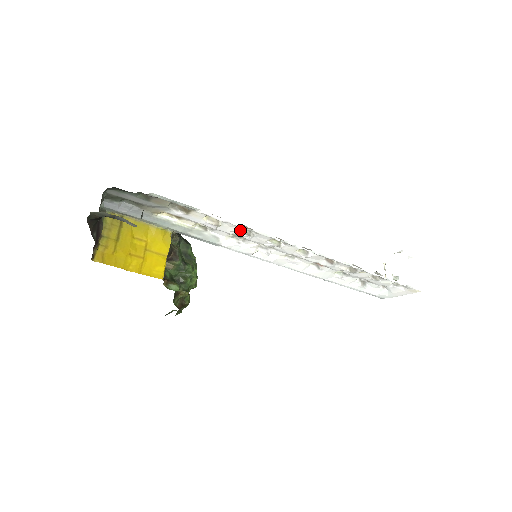
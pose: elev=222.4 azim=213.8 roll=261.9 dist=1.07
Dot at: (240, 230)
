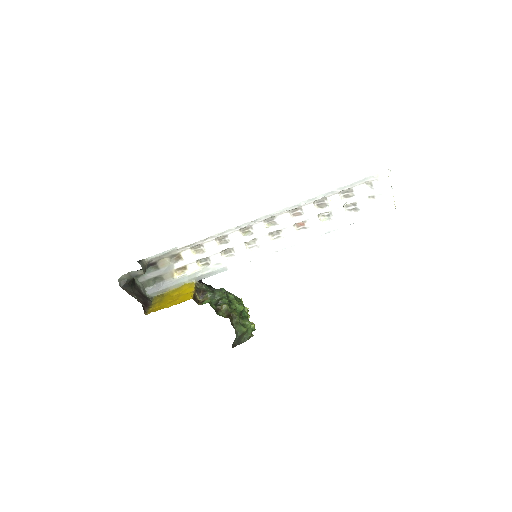
Dot at: (220, 245)
